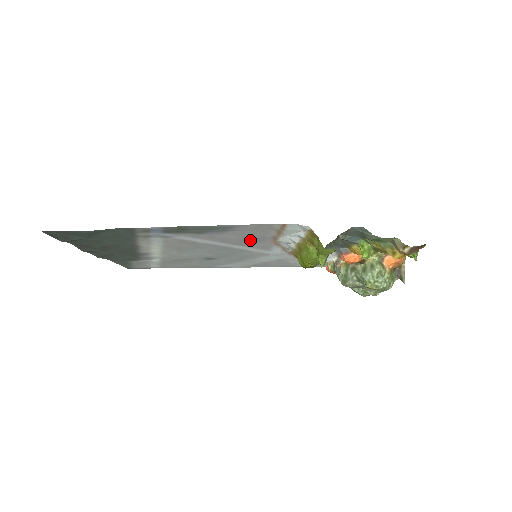
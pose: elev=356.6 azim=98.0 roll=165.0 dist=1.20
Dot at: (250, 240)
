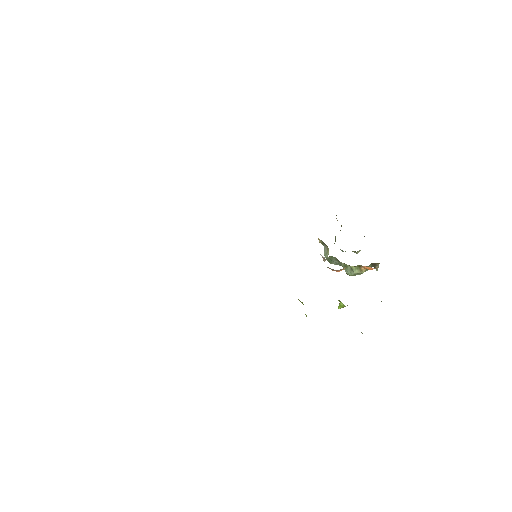
Dot at: occluded
